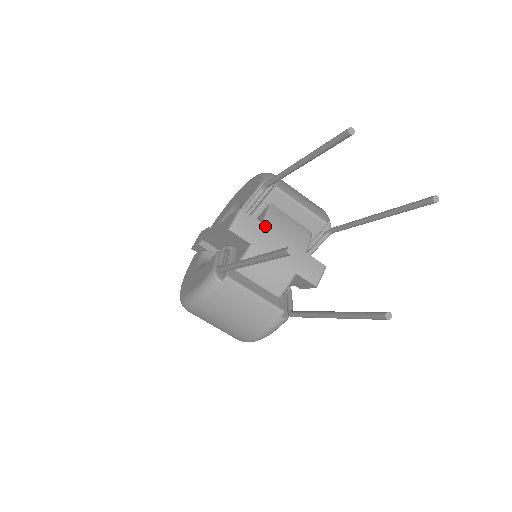
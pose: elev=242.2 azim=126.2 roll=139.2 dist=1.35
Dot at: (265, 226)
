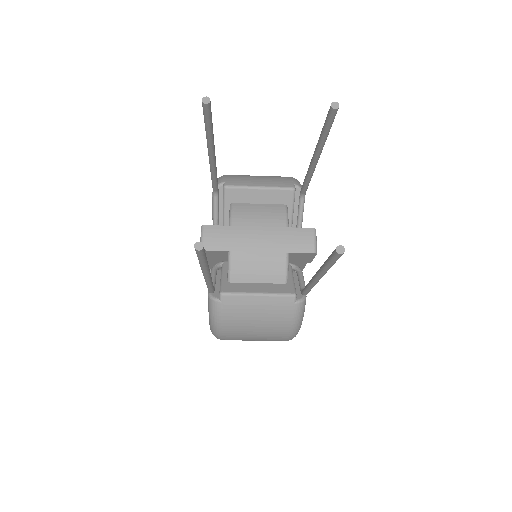
Dot at: (233, 227)
